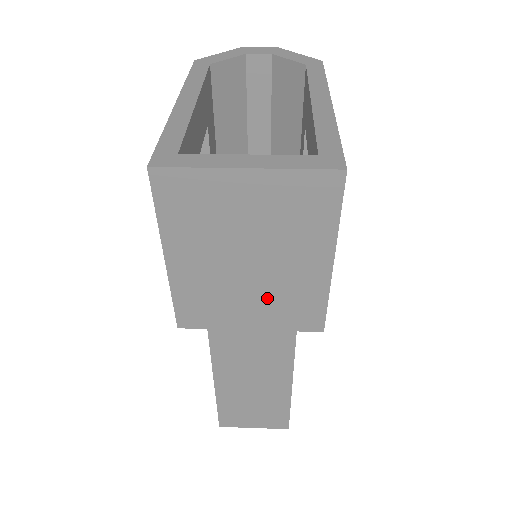
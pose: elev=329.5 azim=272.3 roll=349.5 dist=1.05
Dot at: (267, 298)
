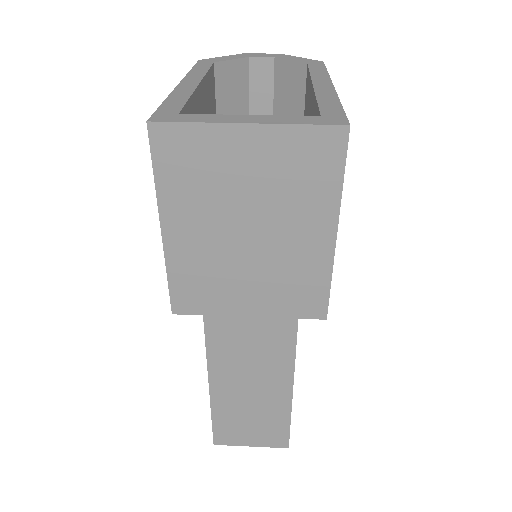
Dot at: (267, 277)
